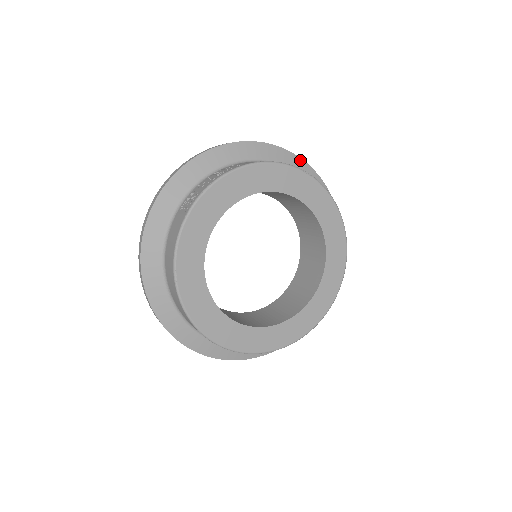
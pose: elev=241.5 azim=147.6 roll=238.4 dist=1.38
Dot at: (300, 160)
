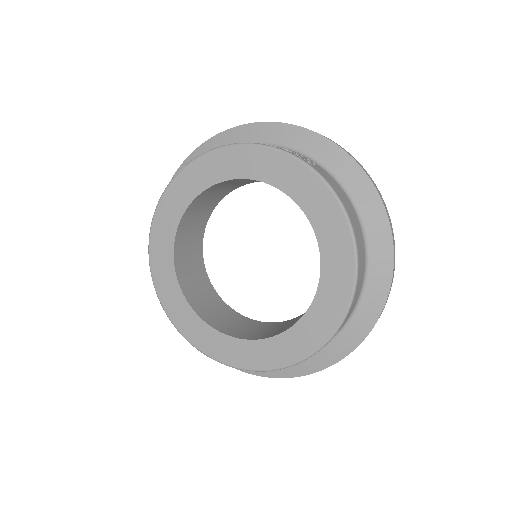
Dot at: (390, 242)
